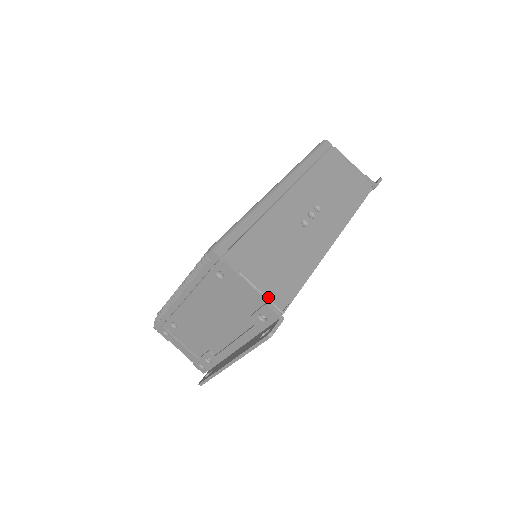
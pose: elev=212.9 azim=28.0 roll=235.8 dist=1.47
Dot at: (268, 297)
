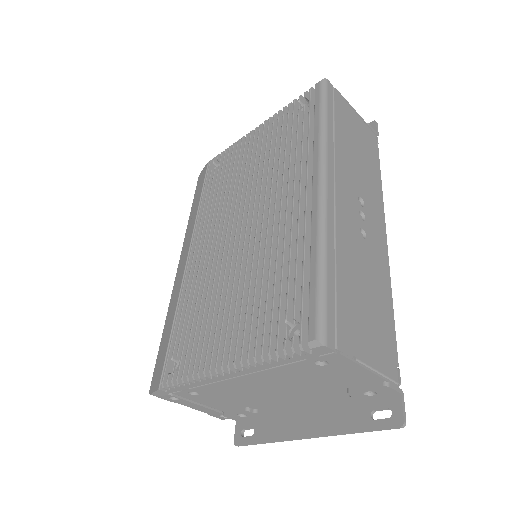
Dot at: (385, 373)
